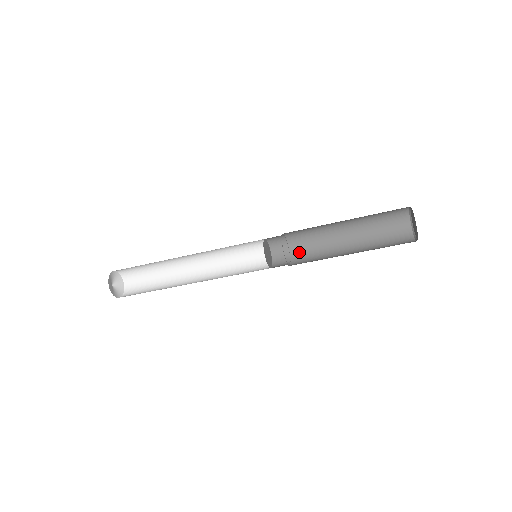
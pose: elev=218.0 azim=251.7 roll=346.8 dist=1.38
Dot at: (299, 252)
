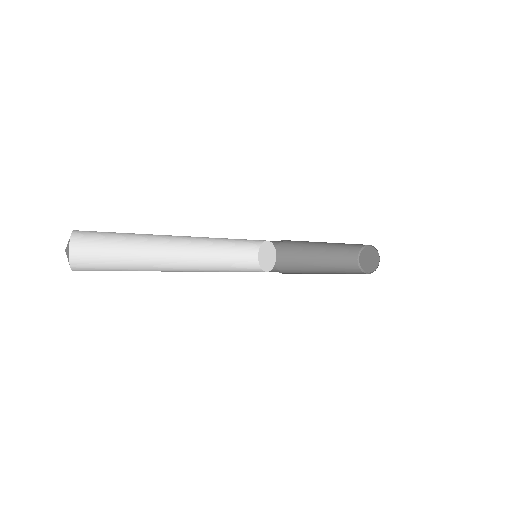
Dot at: (281, 263)
